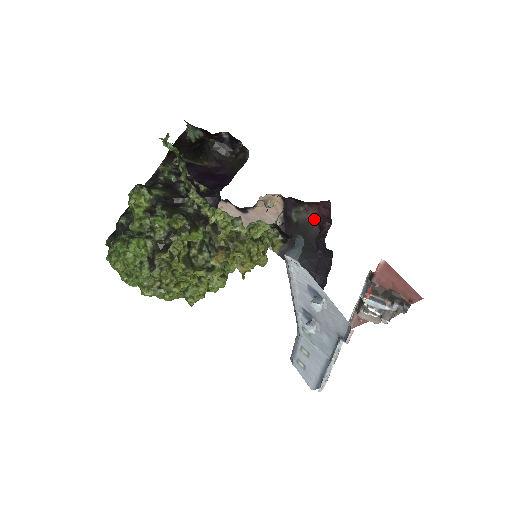
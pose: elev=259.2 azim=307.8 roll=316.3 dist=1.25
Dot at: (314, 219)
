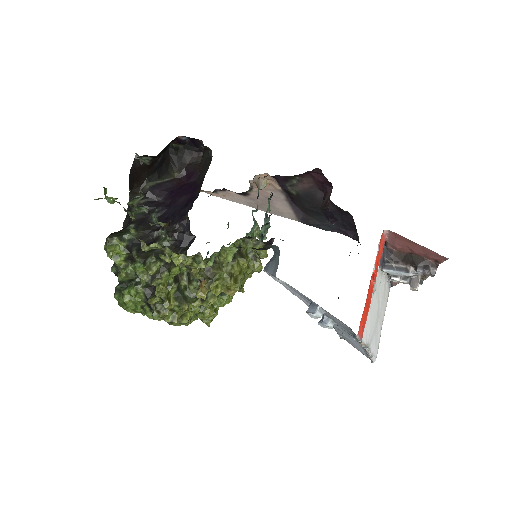
Dot at: (313, 186)
